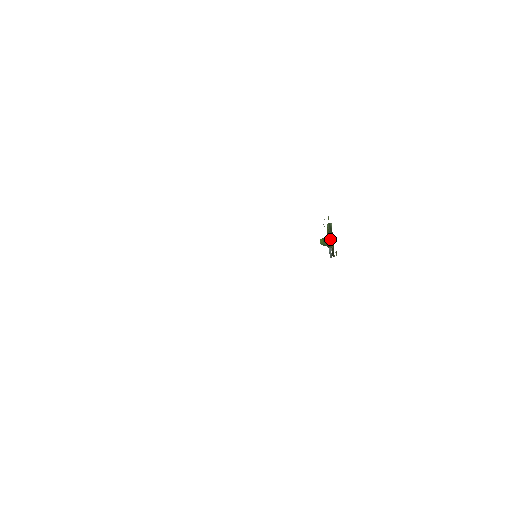
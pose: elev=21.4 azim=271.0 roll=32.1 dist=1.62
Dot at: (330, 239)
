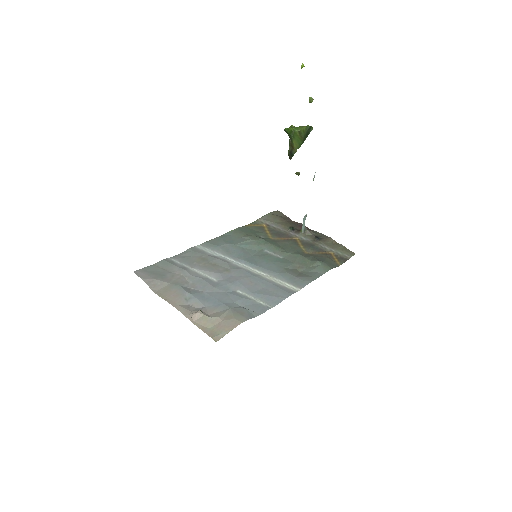
Dot at: (299, 141)
